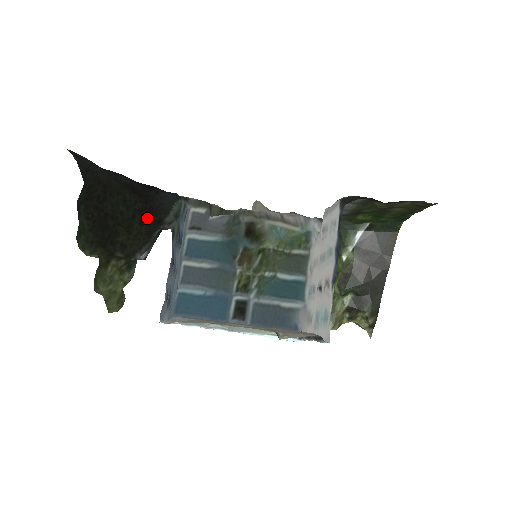
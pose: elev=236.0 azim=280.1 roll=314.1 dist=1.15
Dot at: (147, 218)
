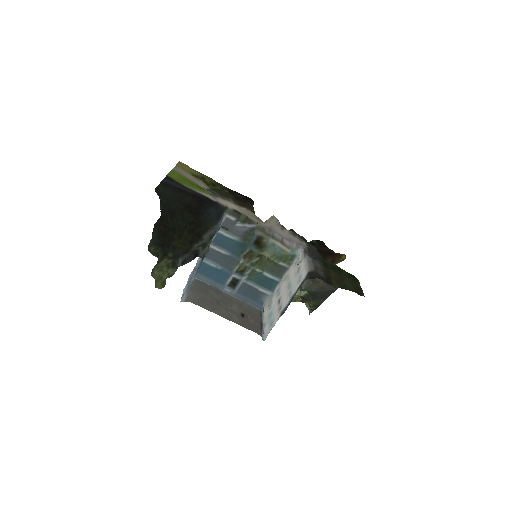
Dot at: (194, 228)
